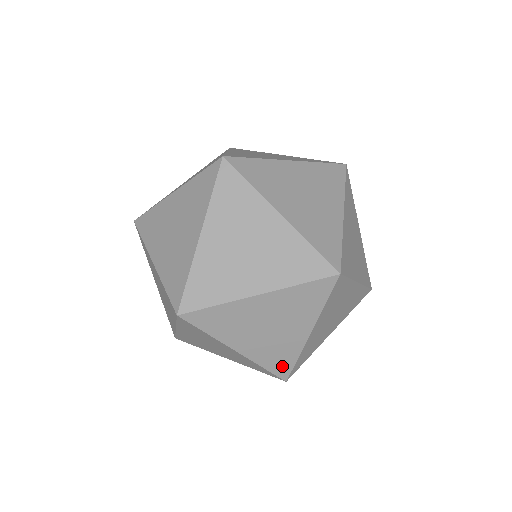
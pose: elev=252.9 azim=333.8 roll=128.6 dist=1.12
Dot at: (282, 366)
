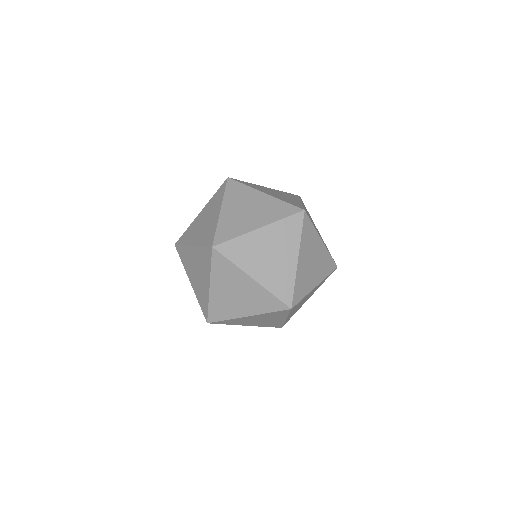
Dot at: (216, 315)
